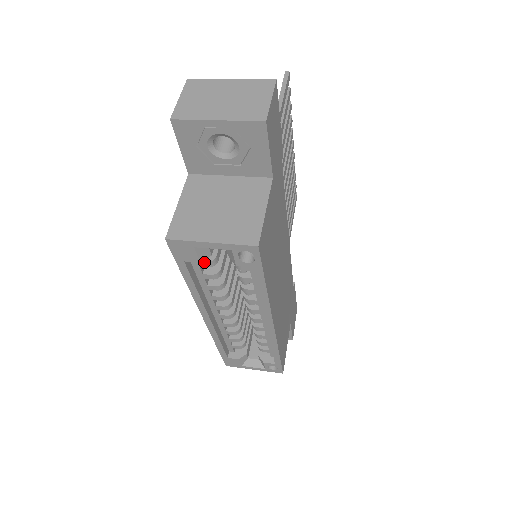
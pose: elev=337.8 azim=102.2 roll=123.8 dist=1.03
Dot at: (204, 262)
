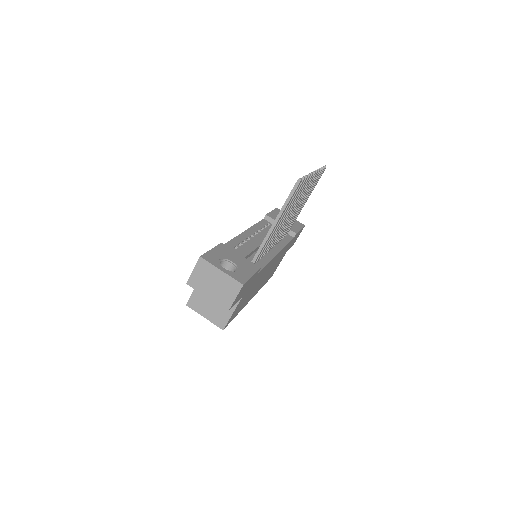
Dot at: occluded
